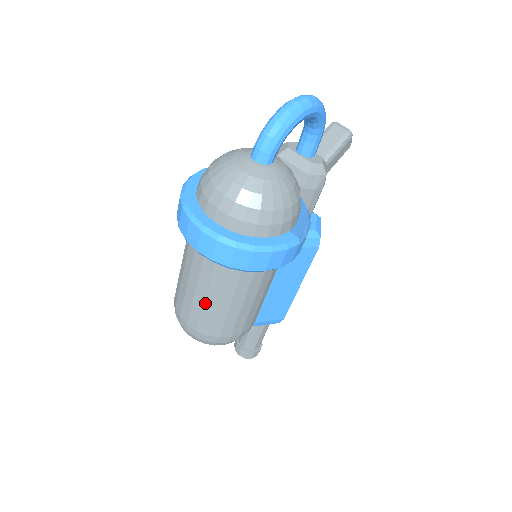
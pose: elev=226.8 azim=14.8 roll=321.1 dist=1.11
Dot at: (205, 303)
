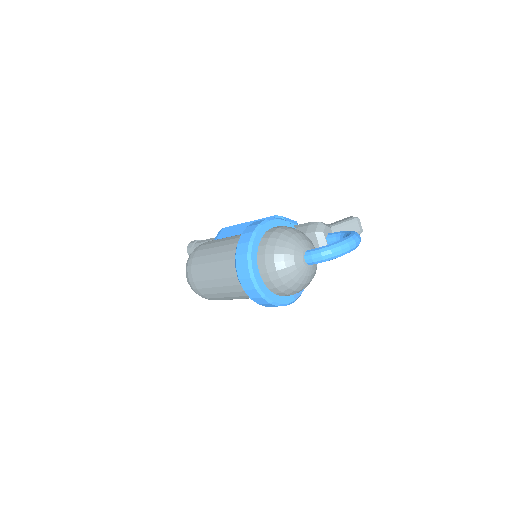
Dot at: (217, 287)
